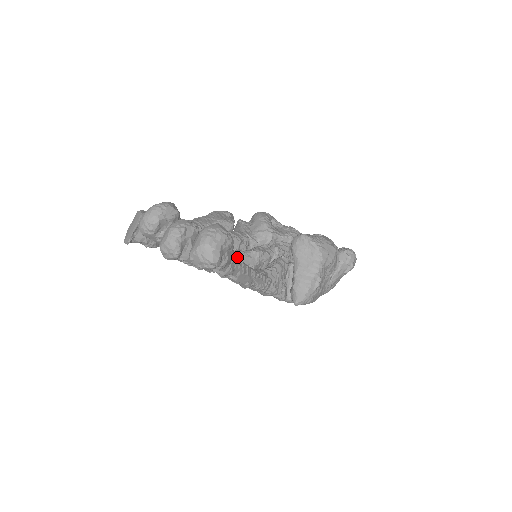
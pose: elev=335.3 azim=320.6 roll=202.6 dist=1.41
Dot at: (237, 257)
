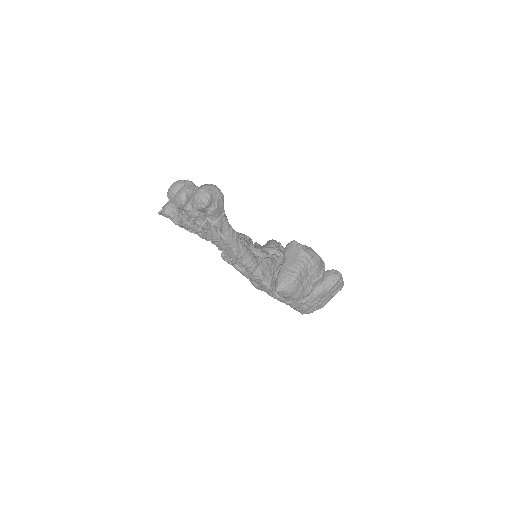
Dot at: occluded
